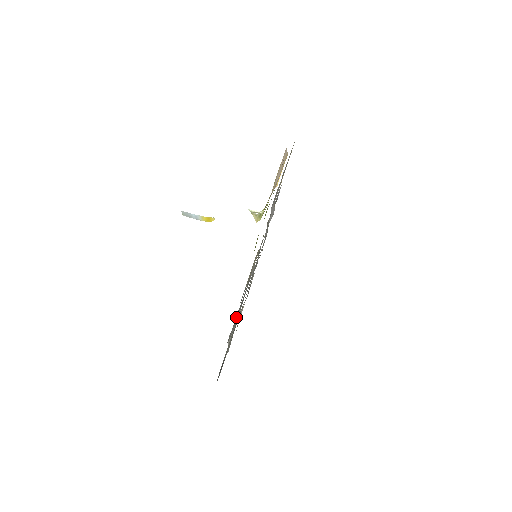
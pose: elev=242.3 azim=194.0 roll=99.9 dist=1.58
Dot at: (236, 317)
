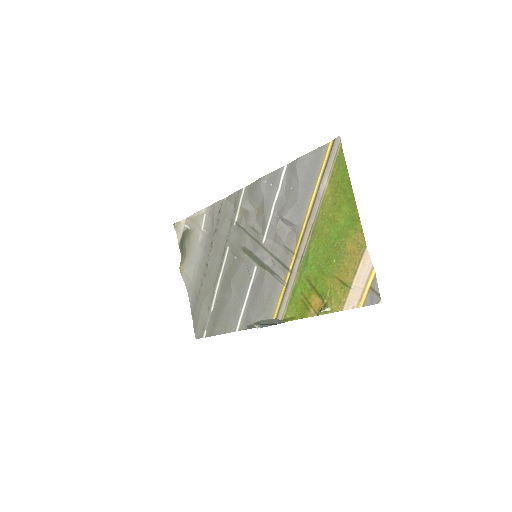
Dot at: (234, 311)
